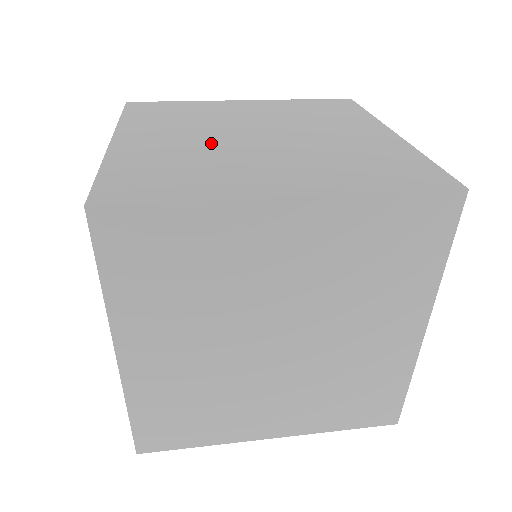
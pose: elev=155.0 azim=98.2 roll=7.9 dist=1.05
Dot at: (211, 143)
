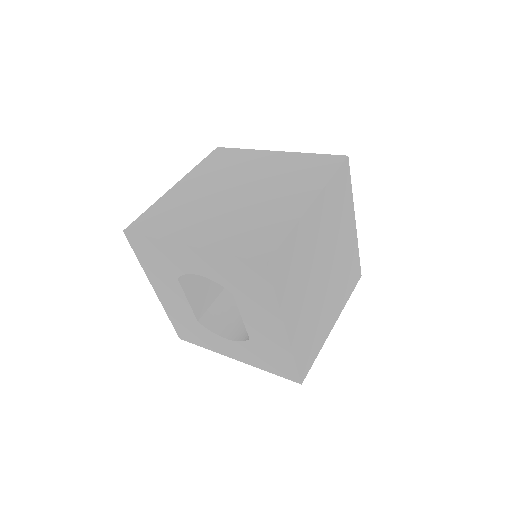
Dot at: (231, 211)
